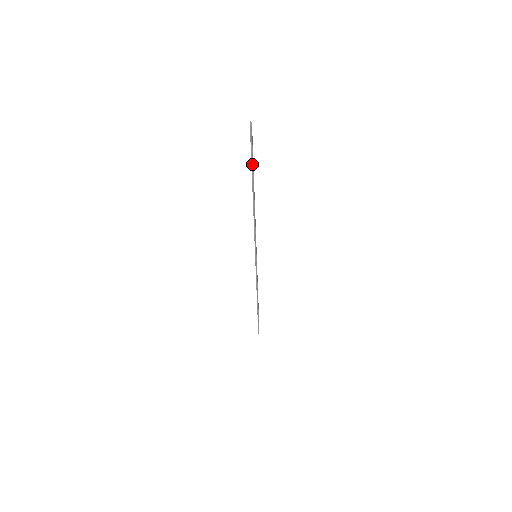
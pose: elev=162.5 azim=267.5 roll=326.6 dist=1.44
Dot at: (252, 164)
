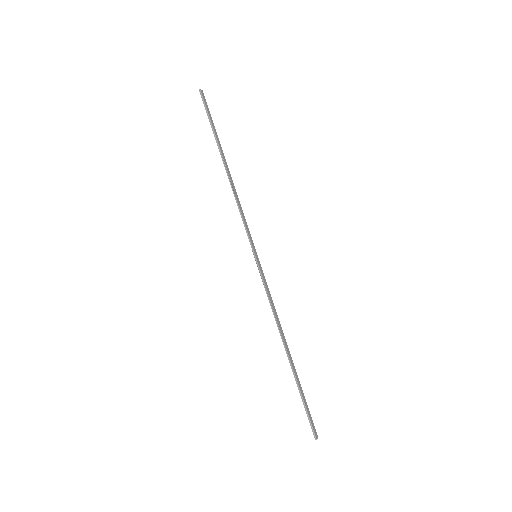
Dot at: (212, 128)
